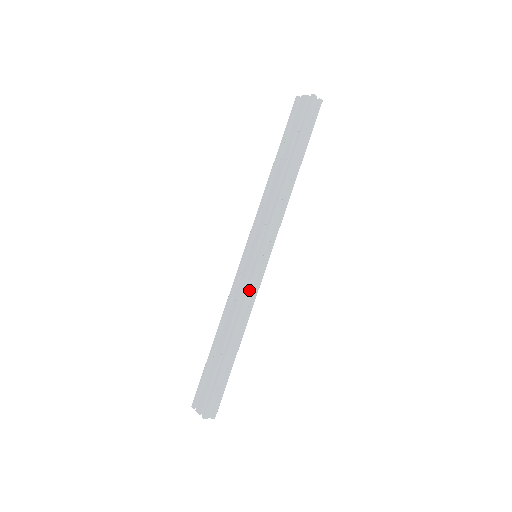
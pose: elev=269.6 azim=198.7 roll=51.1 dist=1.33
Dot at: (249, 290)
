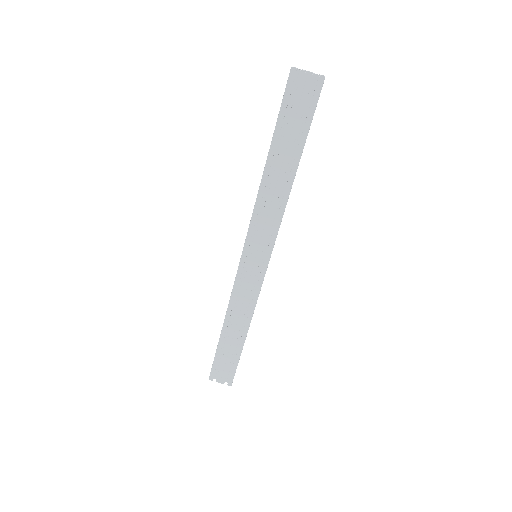
Dot at: occluded
